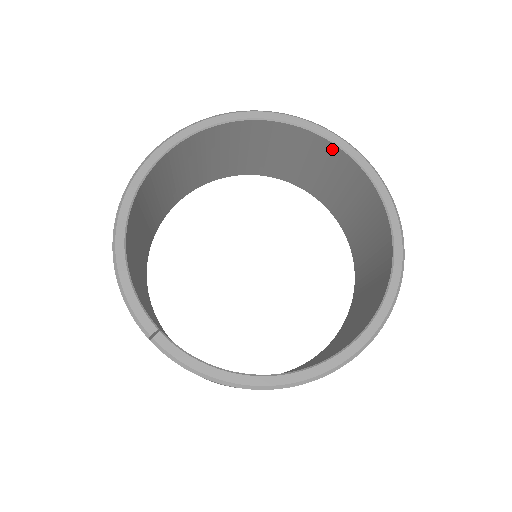
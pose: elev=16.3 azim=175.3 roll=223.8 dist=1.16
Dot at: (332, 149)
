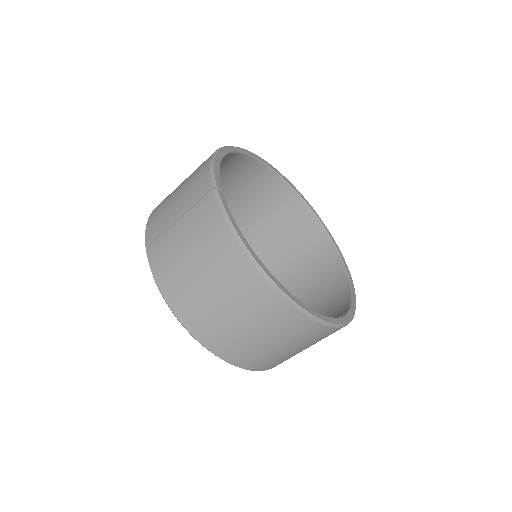
Dot at: (331, 251)
